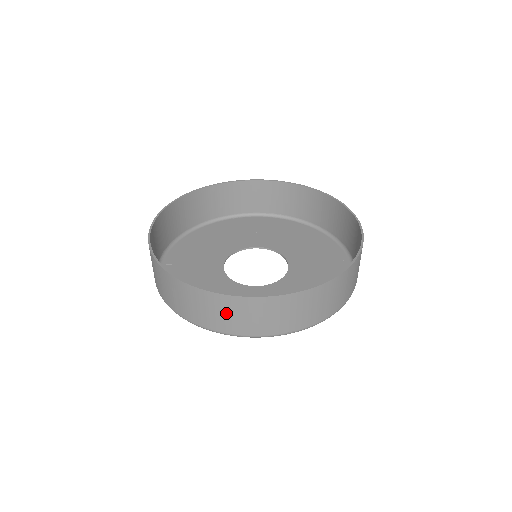
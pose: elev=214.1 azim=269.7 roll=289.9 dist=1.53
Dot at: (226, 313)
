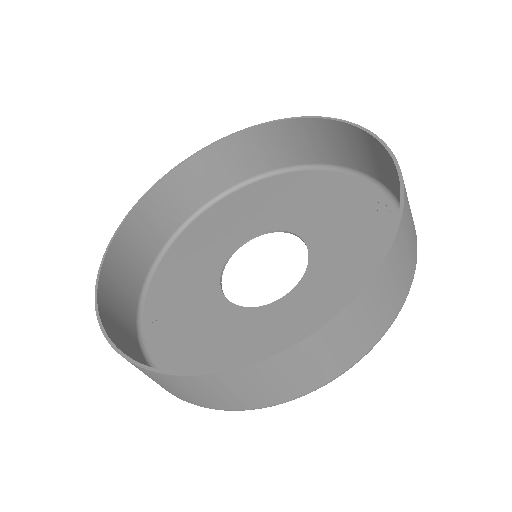
Dot at: (244, 389)
